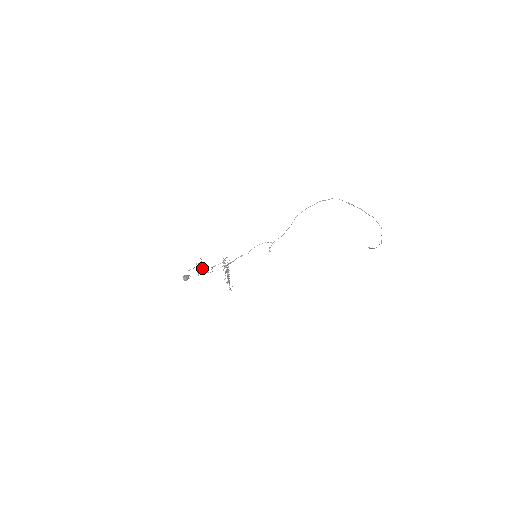
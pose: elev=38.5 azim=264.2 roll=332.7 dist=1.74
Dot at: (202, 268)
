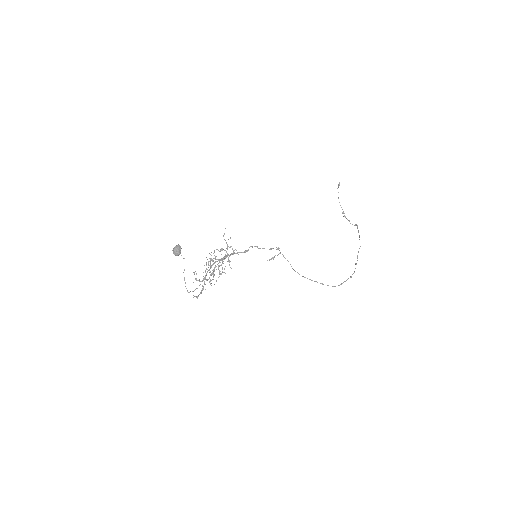
Dot at: (203, 279)
